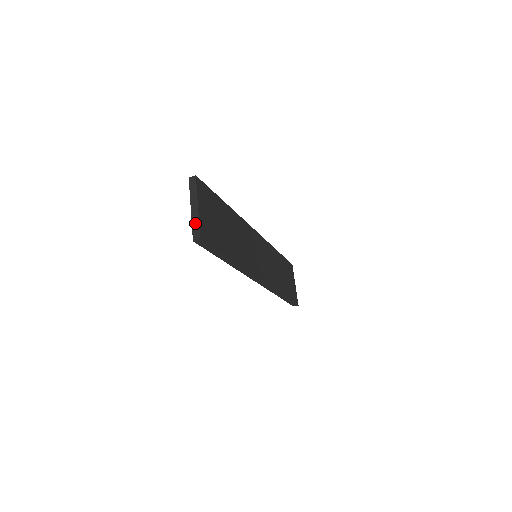
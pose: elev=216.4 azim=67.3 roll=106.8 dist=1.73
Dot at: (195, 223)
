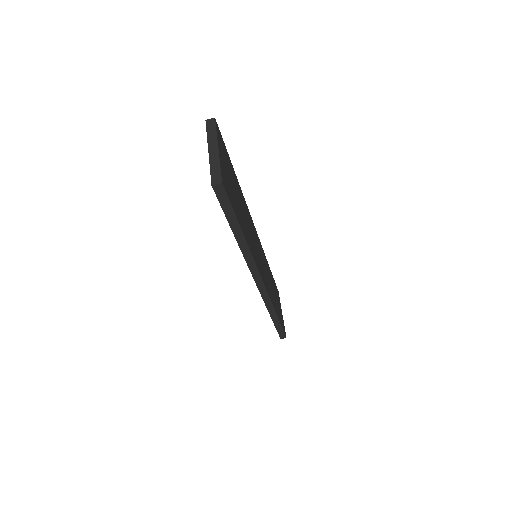
Dot at: (214, 166)
